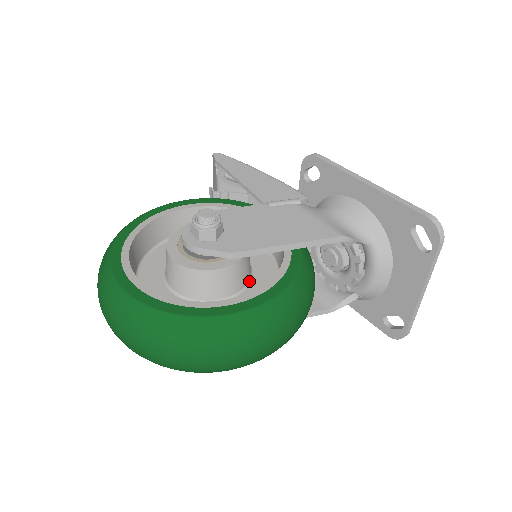
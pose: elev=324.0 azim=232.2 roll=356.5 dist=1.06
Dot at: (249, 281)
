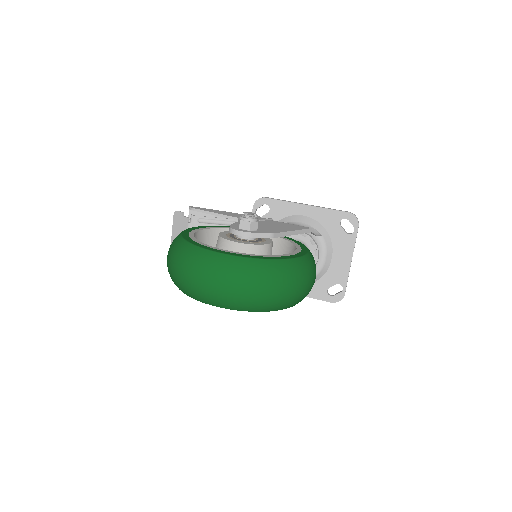
Dot at: occluded
